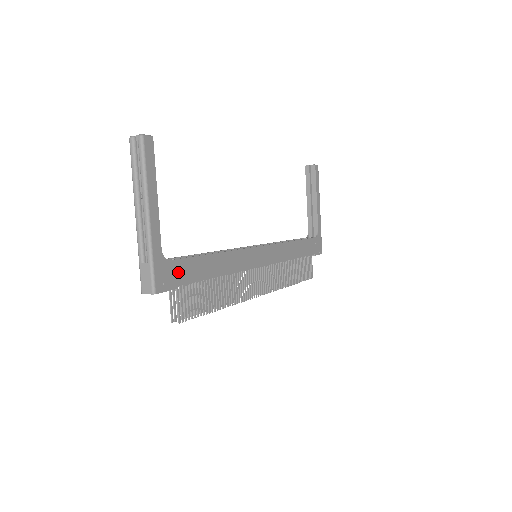
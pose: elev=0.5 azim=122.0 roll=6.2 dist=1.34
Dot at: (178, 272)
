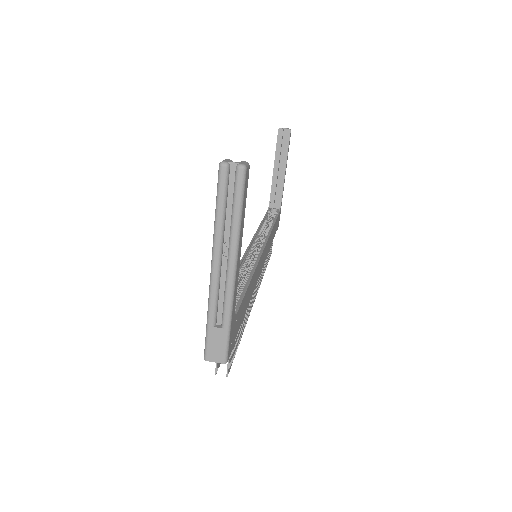
Dot at: (237, 323)
